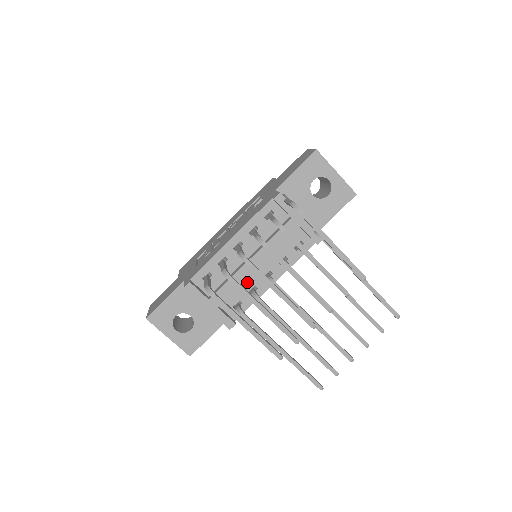
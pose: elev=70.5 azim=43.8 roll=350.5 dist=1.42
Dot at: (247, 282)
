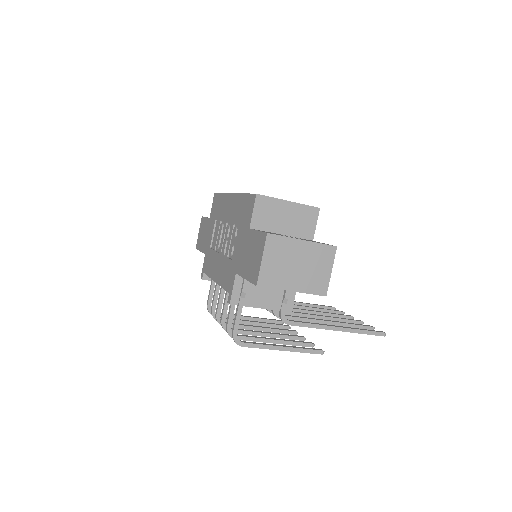
Dot at: occluded
